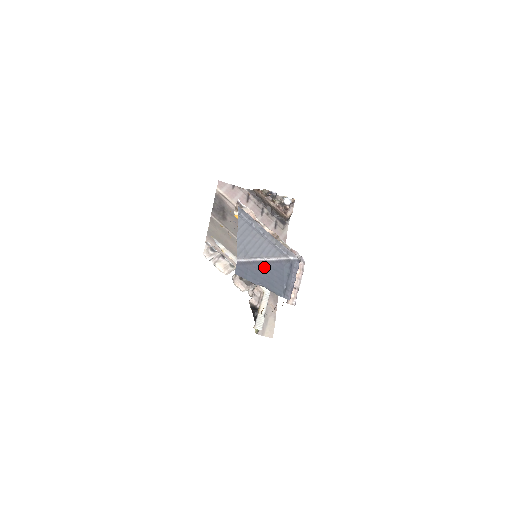
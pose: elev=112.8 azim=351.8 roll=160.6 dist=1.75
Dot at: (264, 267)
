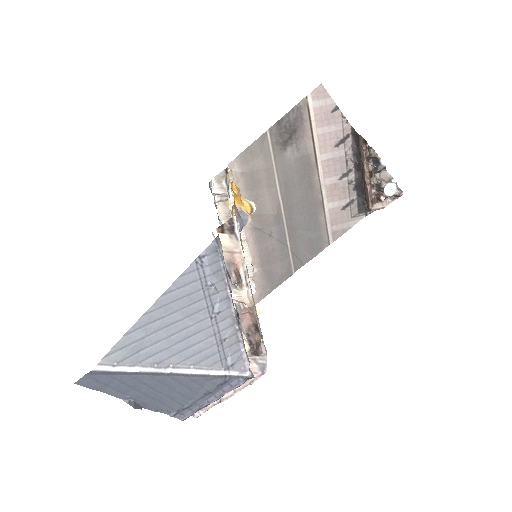
Dot at: (159, 379)
